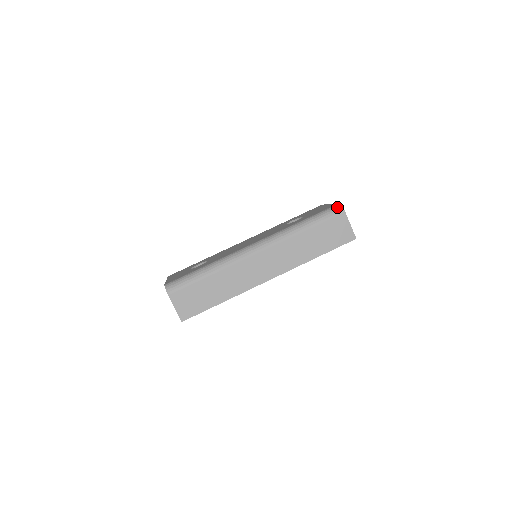
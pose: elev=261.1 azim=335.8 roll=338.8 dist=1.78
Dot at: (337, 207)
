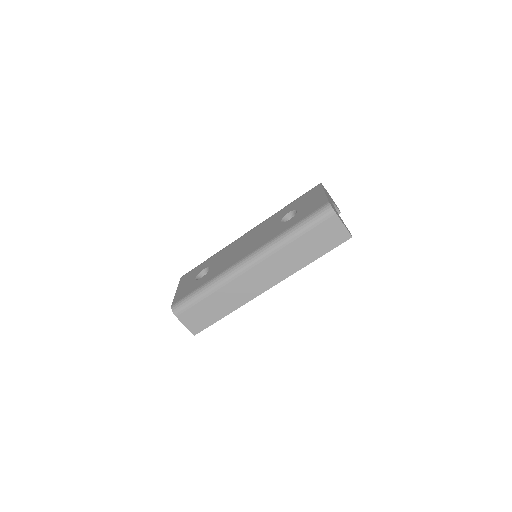
Dot at: (327, 209)
